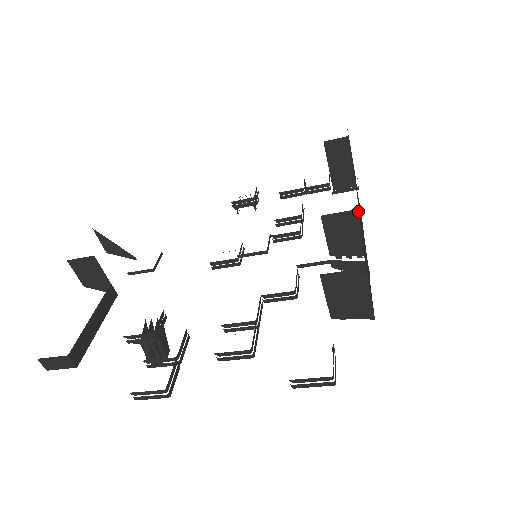
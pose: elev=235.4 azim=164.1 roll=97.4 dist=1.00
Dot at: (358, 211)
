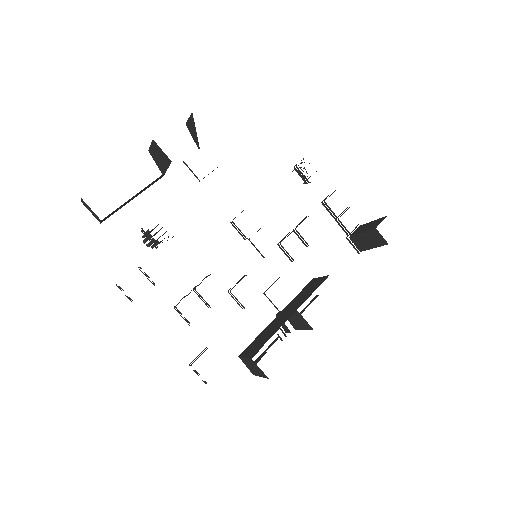
Dot at: occluded
